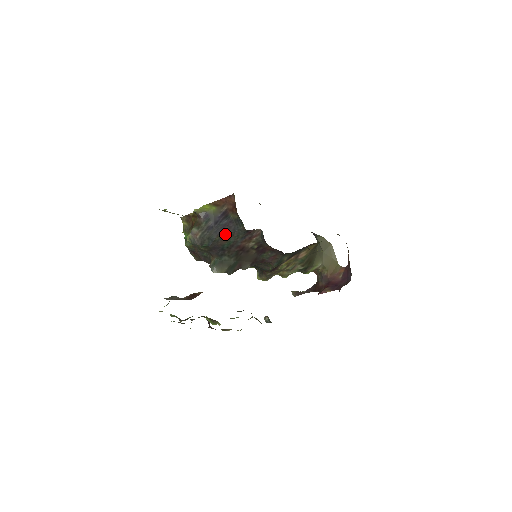
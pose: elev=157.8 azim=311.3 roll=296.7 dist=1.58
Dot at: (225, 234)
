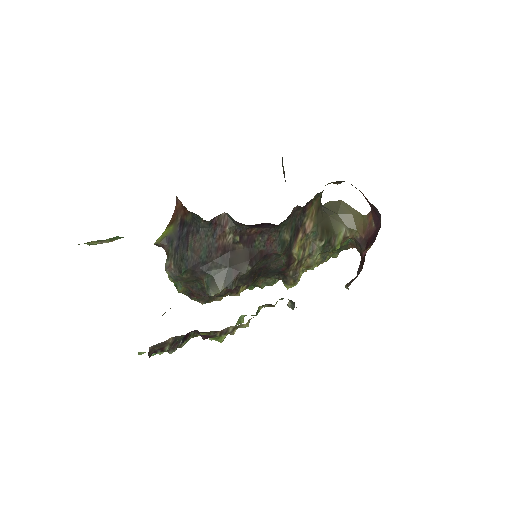
Dot at: (193, 243)
